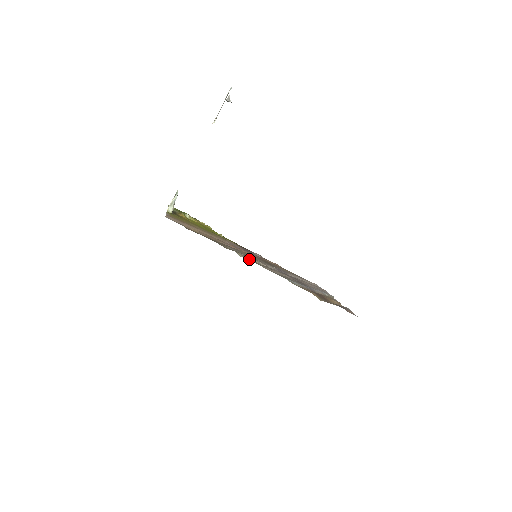
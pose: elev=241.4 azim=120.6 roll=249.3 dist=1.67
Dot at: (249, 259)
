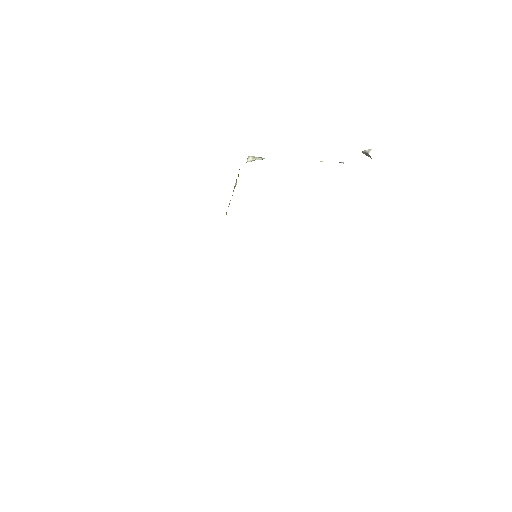
Dot at: occluded
